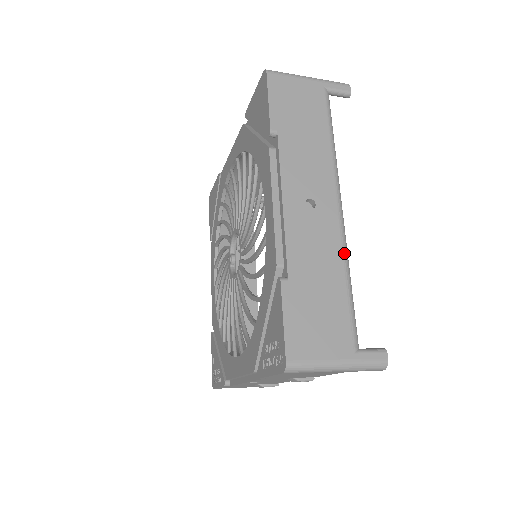
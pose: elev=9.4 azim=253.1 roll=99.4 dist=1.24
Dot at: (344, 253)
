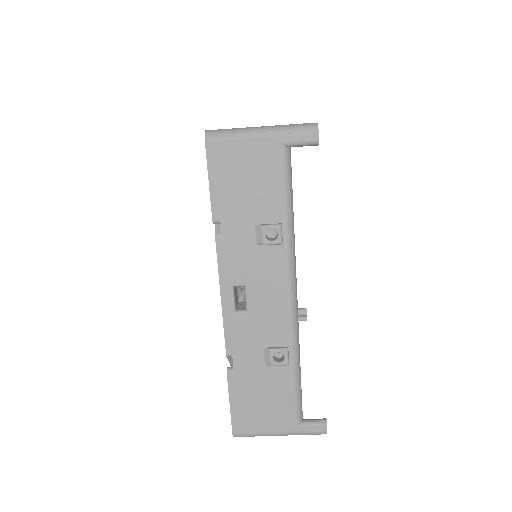
Dot at: occluded
